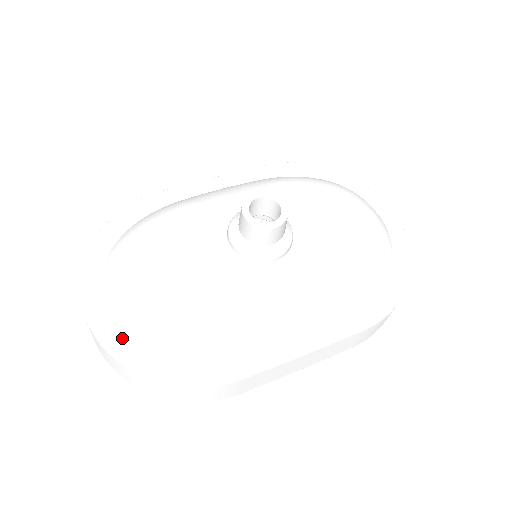
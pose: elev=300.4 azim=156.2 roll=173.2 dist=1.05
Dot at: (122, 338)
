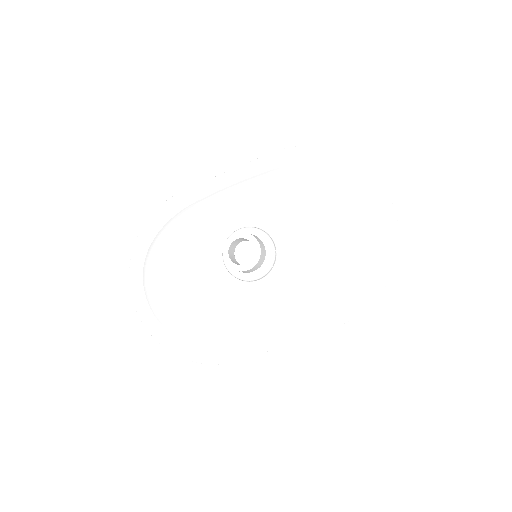
Dot at: (160, 326)
